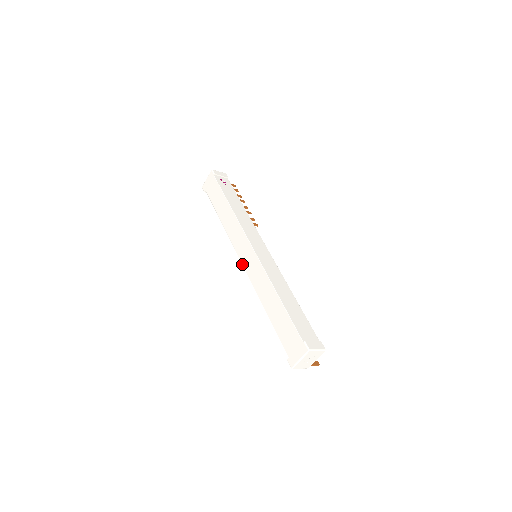
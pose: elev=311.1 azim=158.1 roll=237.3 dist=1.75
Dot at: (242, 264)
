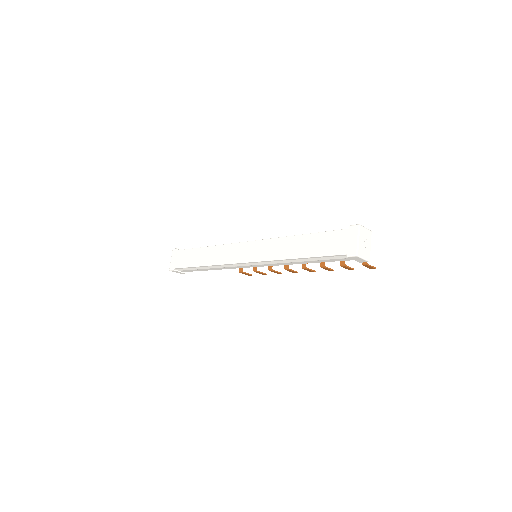
Dot at: (248, 262)
